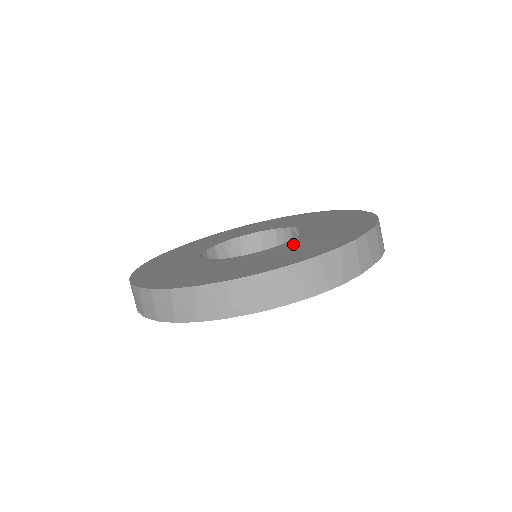
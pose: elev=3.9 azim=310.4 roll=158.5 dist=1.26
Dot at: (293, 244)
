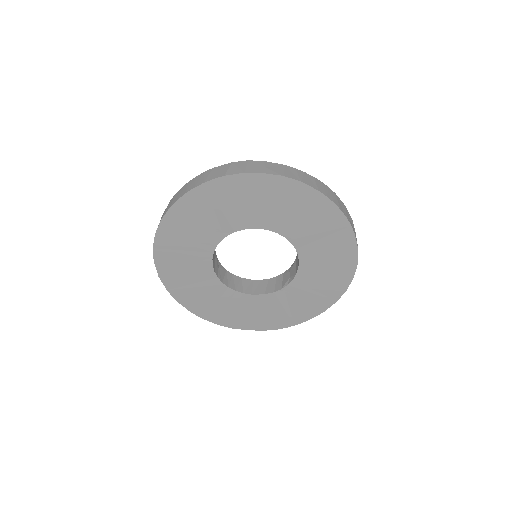
Dot at: occluded
